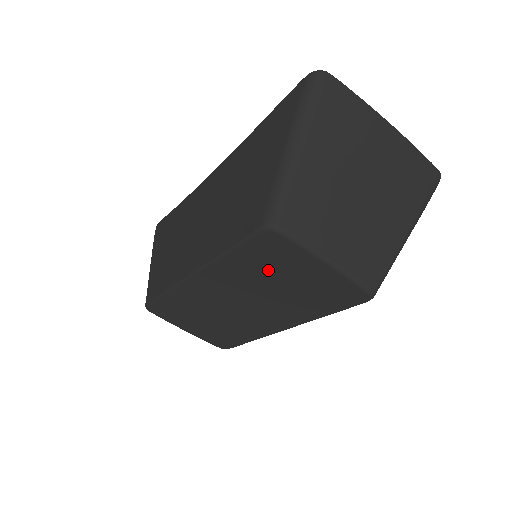
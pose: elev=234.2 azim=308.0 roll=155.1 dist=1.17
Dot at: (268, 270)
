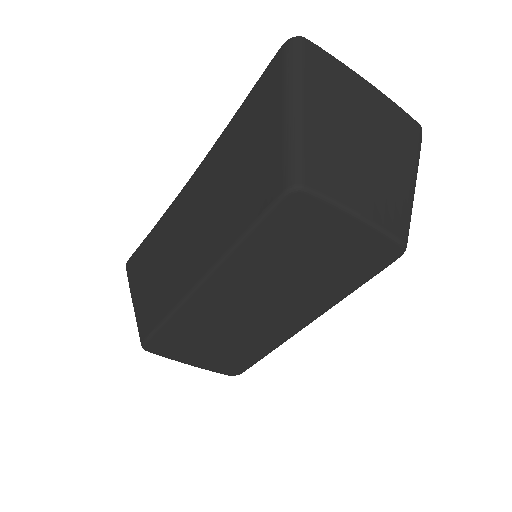
Dot at: (292, 247)
